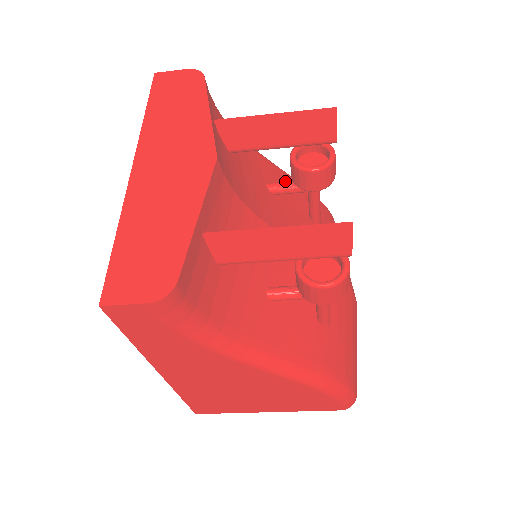
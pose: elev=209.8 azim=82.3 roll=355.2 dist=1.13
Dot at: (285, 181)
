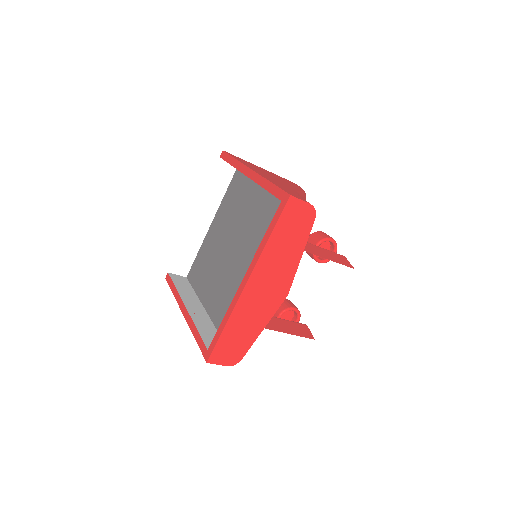
Dot at: occluded
